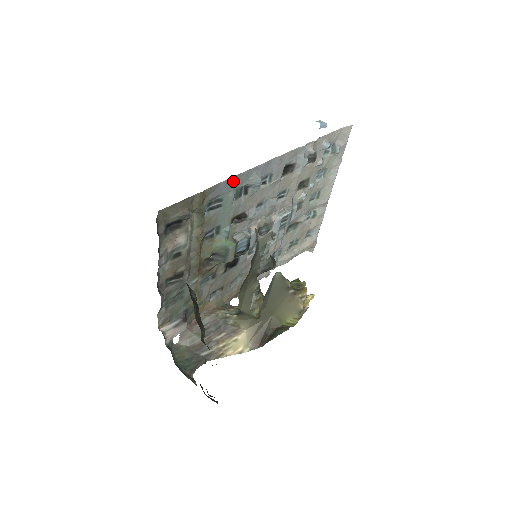
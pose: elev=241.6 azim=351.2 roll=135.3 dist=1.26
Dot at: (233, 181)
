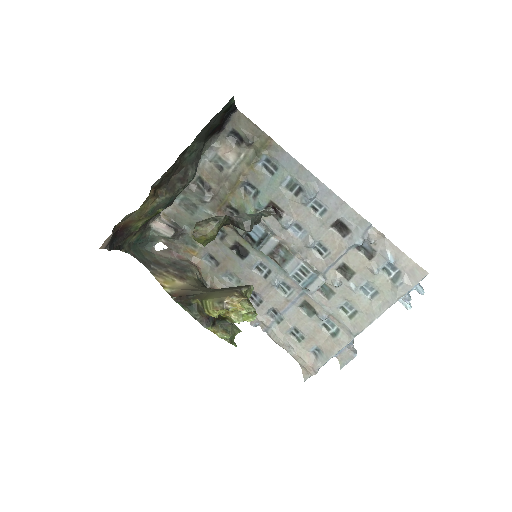
Dot at: (295, 165)
